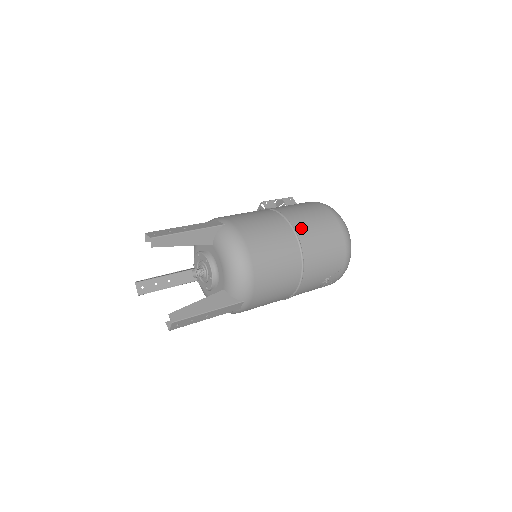
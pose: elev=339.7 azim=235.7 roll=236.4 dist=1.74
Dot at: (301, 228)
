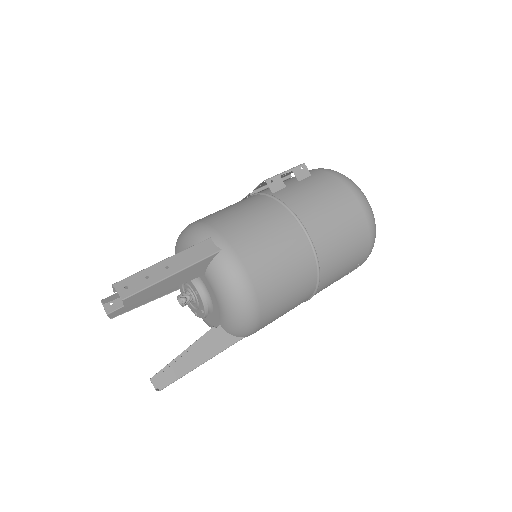
Dot at: (320, 238)
